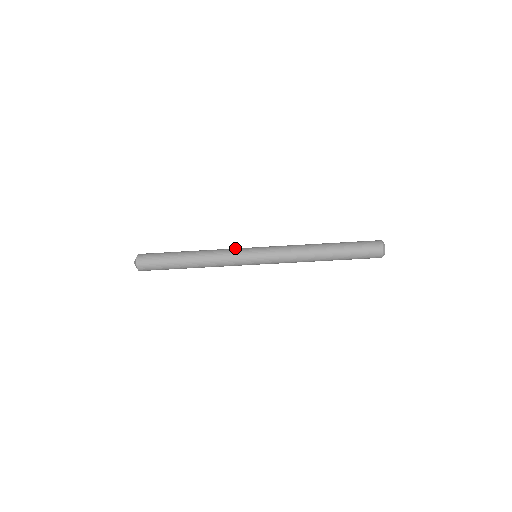
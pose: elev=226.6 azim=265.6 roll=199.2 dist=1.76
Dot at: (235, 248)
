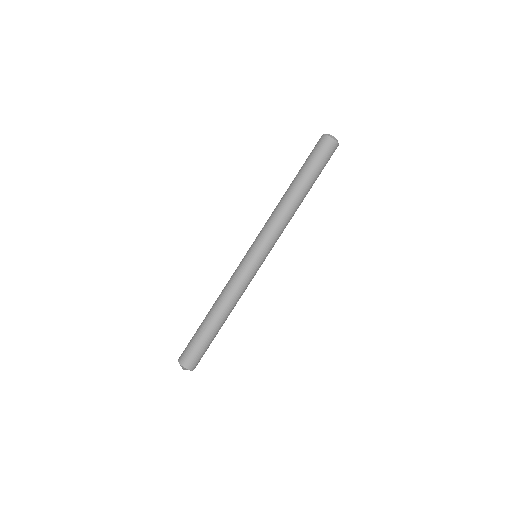
Dot at: occluded
